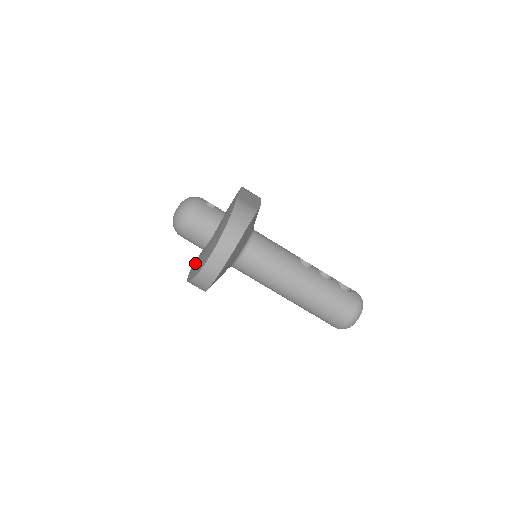
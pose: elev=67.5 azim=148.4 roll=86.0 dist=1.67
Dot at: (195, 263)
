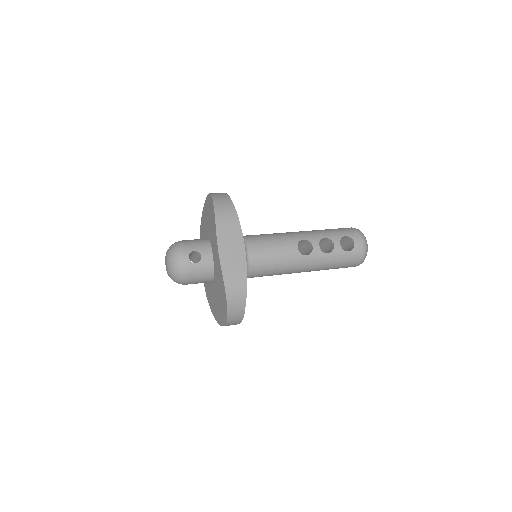
Dot at: (206, 283)
